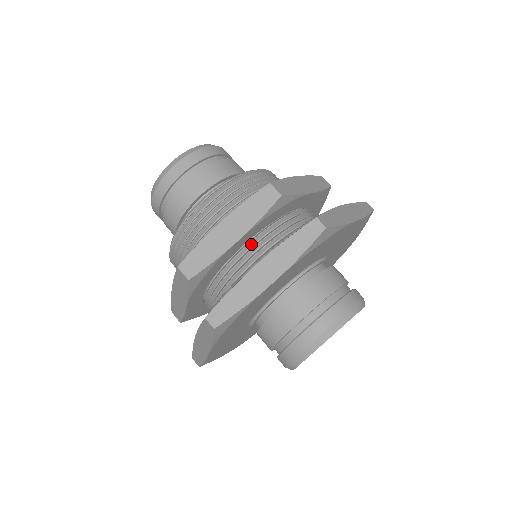
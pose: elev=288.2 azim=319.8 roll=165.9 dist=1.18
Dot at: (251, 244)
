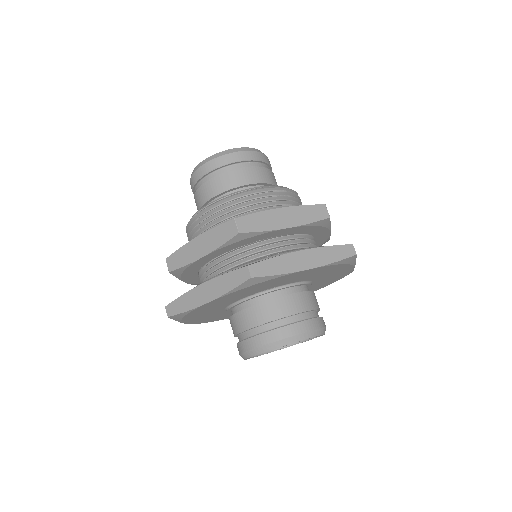
Dot at: (222, 258)
